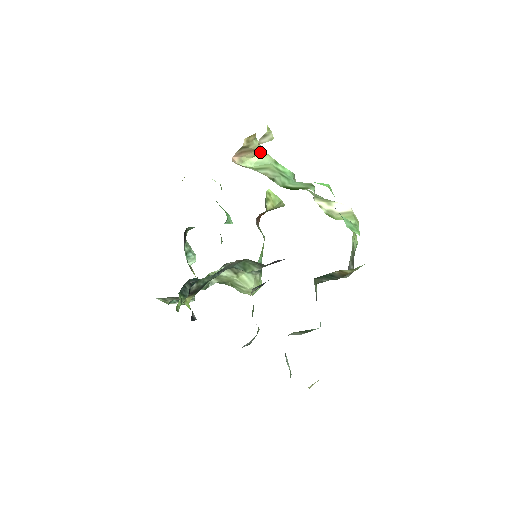
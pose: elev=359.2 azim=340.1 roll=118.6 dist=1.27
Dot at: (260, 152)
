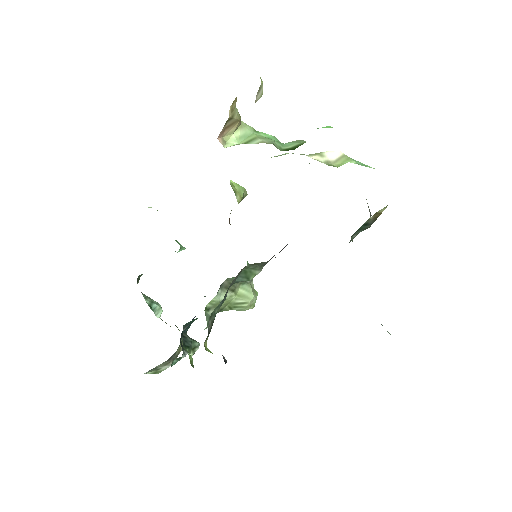
Dot at: (240, 123)
